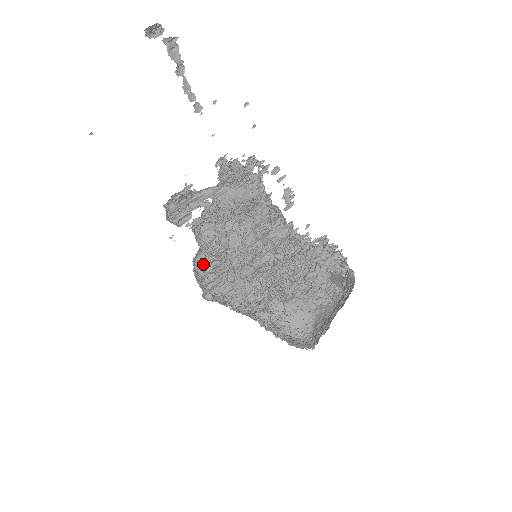
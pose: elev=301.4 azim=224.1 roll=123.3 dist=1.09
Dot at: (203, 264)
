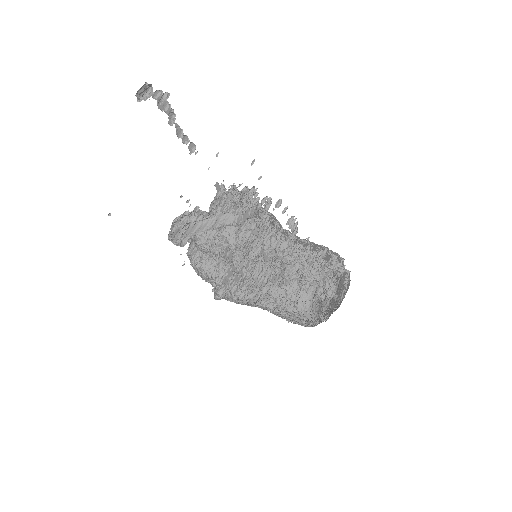
Dot at: (214, 277)
